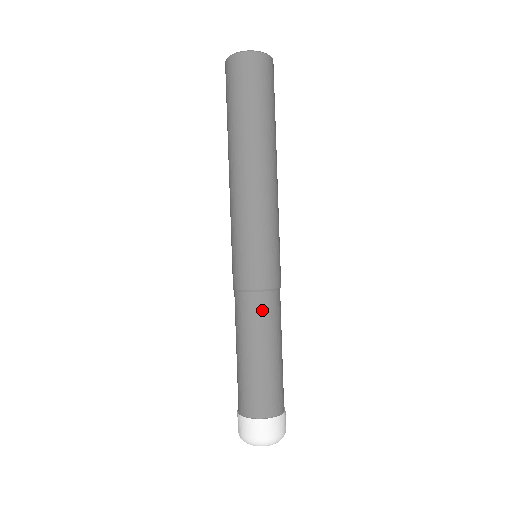
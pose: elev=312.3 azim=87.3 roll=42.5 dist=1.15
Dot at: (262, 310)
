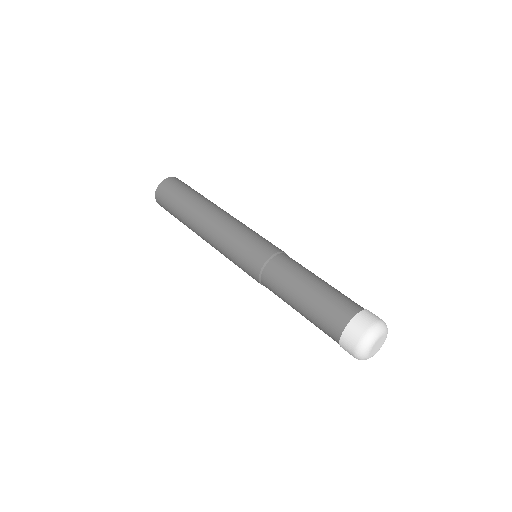
Dot at: (290, 261)
